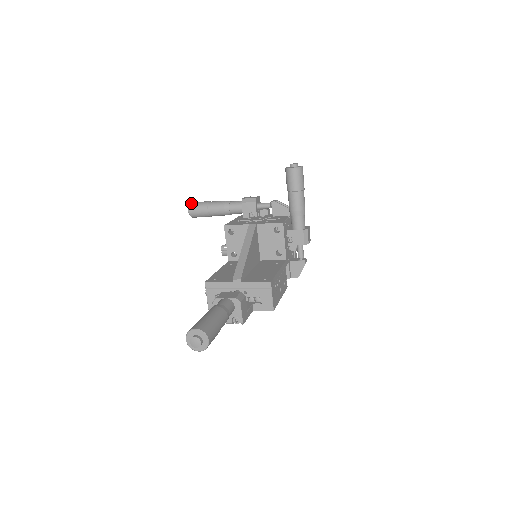
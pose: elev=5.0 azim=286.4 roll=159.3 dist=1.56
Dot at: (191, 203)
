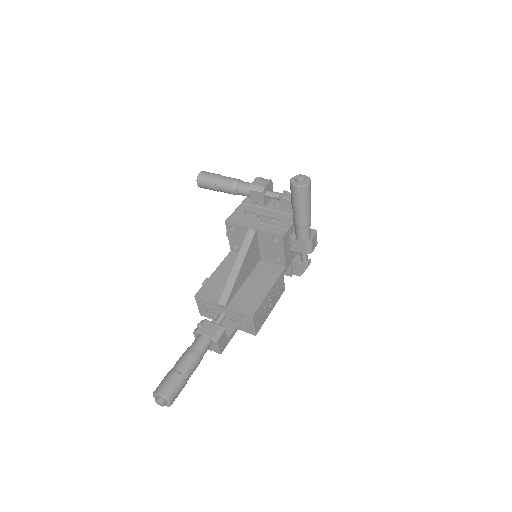
Dot at: (199, 174)
